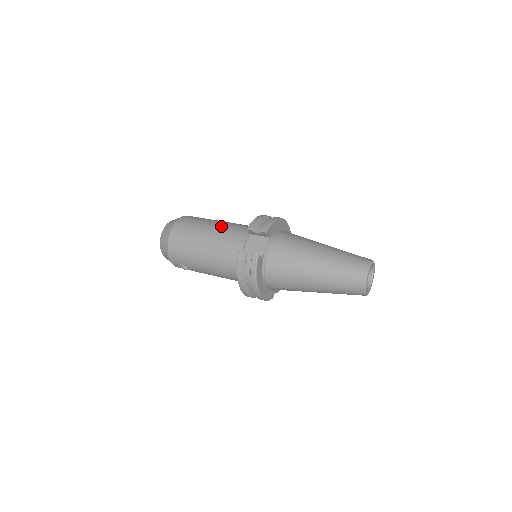
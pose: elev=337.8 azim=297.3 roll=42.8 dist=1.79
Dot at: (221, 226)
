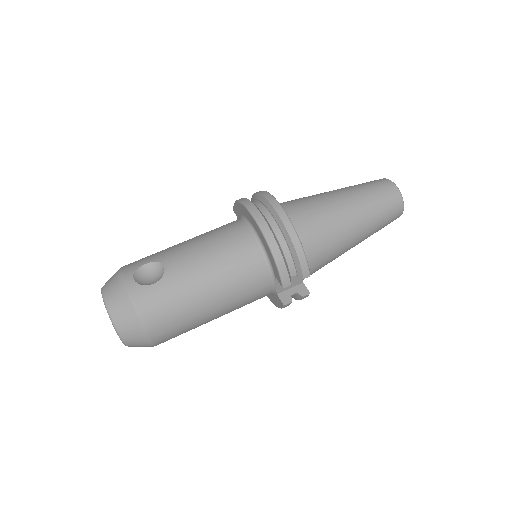
Dot at: (220, 289)
